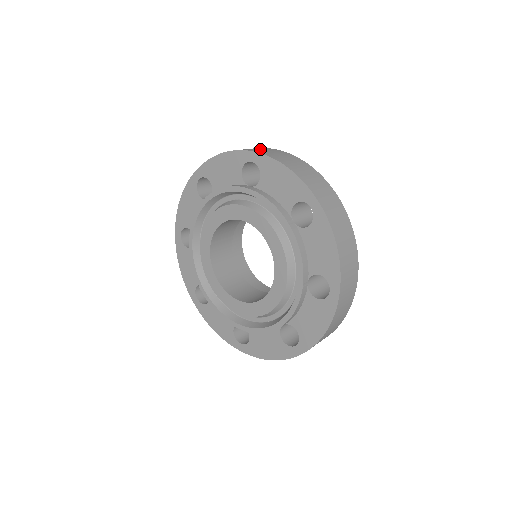
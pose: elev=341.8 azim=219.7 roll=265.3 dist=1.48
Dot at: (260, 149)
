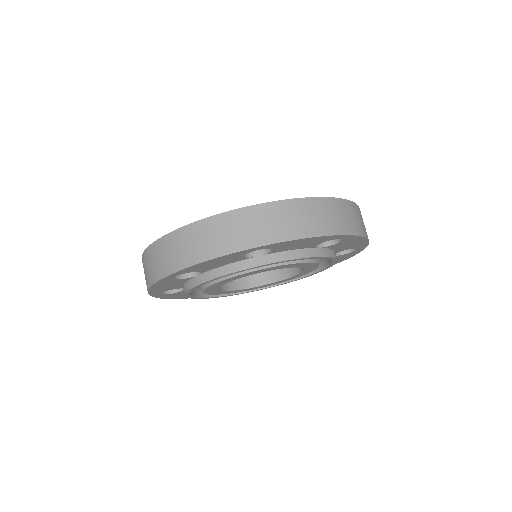
Dot at: (247, 227)
